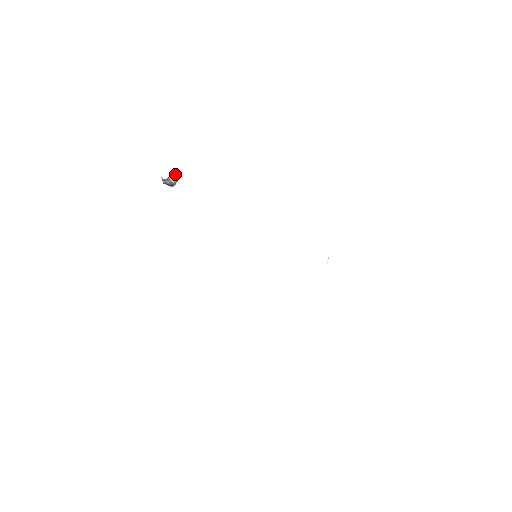
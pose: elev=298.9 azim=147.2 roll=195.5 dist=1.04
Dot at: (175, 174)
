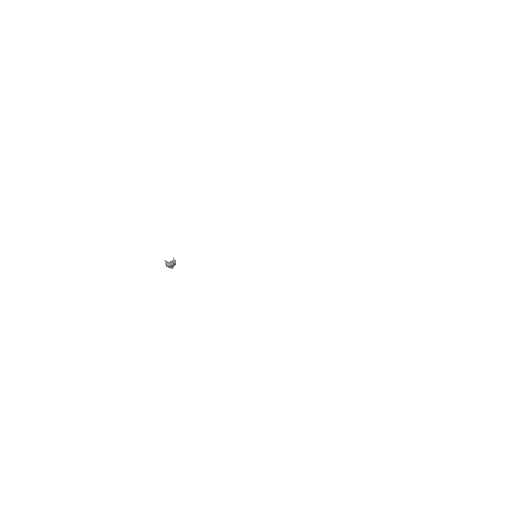
Dot at: occluded
